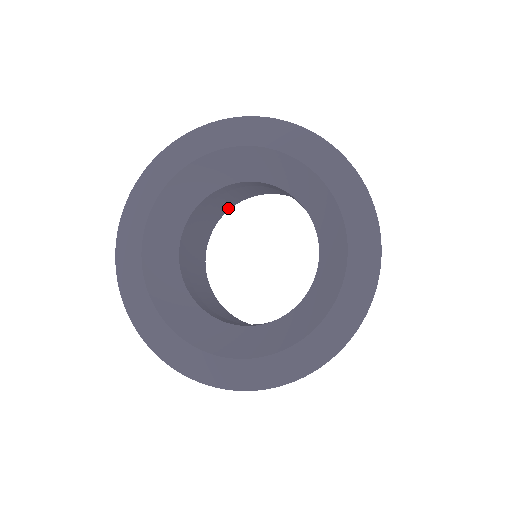
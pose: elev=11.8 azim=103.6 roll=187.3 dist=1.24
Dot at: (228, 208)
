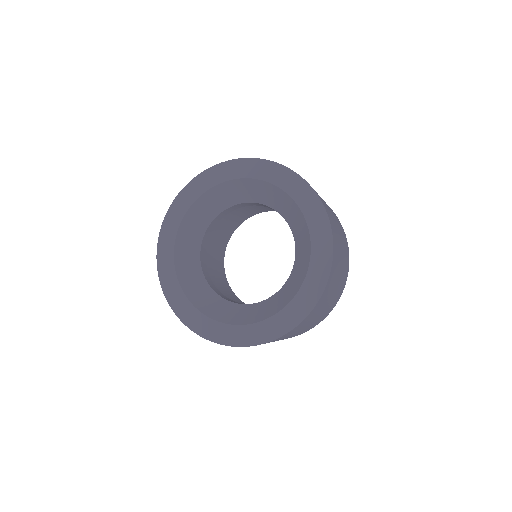
Dot at: (236, 227)
